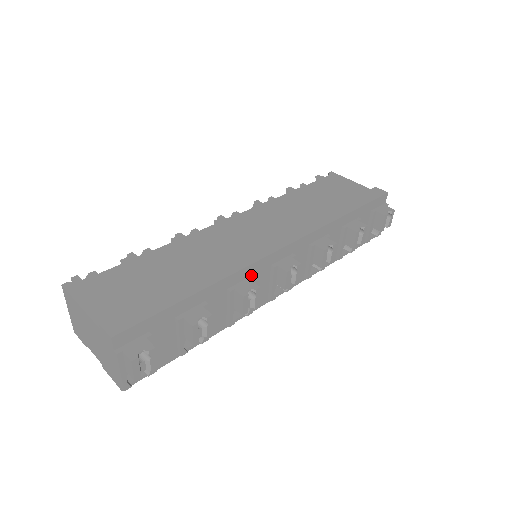
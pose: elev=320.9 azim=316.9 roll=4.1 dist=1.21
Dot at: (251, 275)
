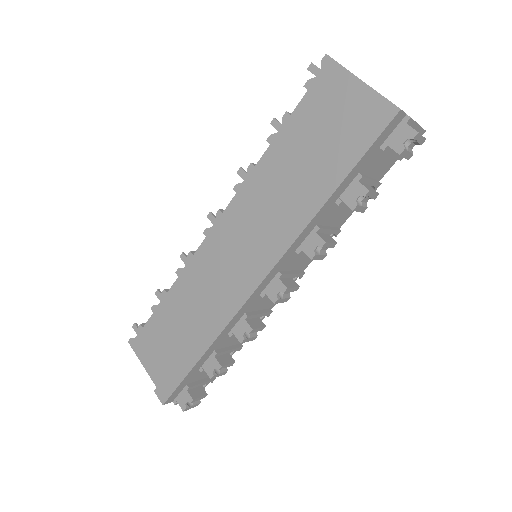
Dot at: (243, 313)
